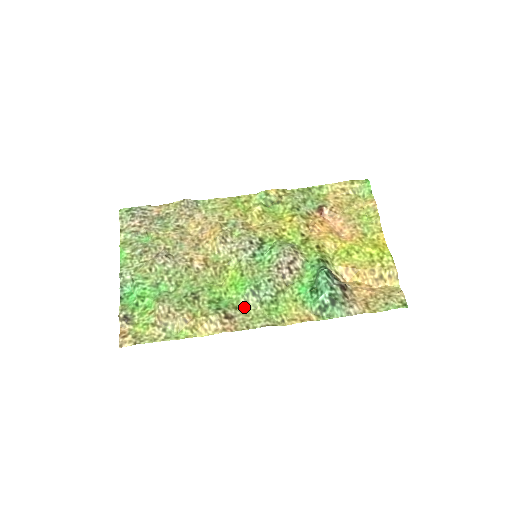
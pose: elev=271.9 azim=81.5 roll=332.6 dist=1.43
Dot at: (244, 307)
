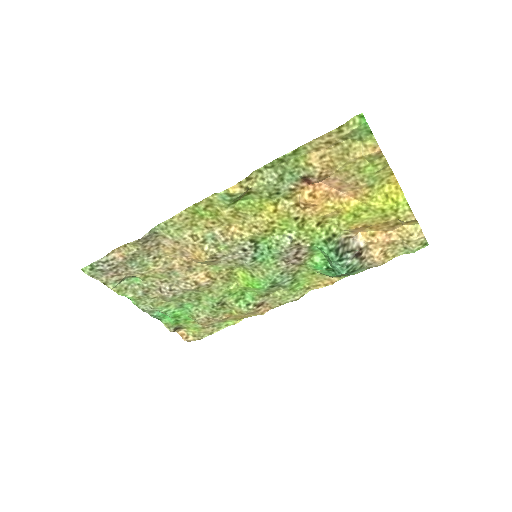
Dot at: (269, 294)
